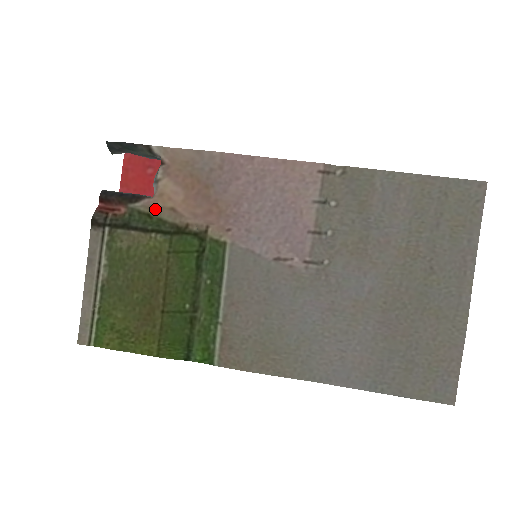
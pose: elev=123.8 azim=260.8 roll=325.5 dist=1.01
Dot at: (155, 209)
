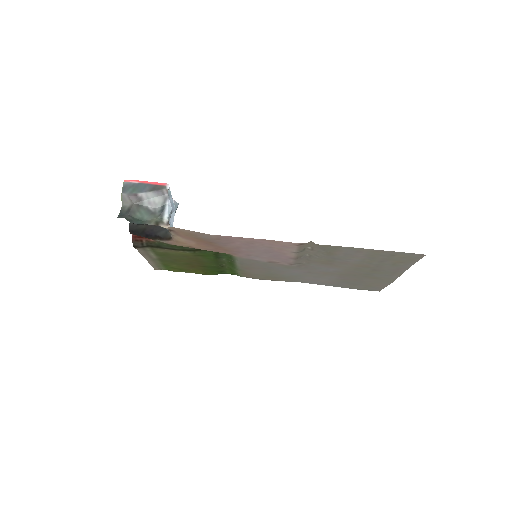
Dot at: (177, 245)
